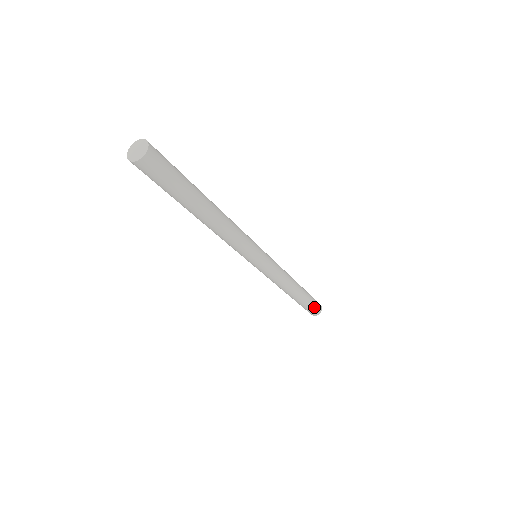
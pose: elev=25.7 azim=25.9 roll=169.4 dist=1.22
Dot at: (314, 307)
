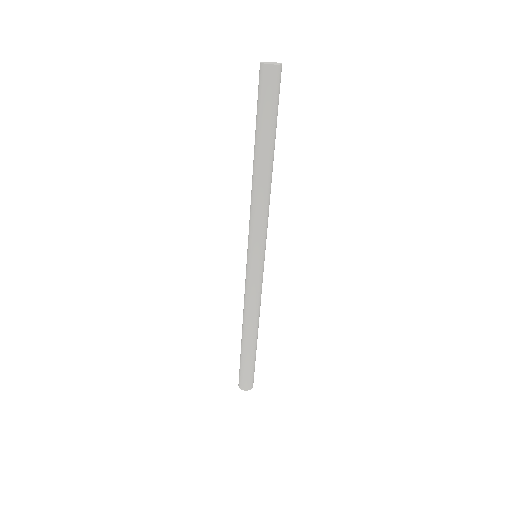
Dot at: occluded
